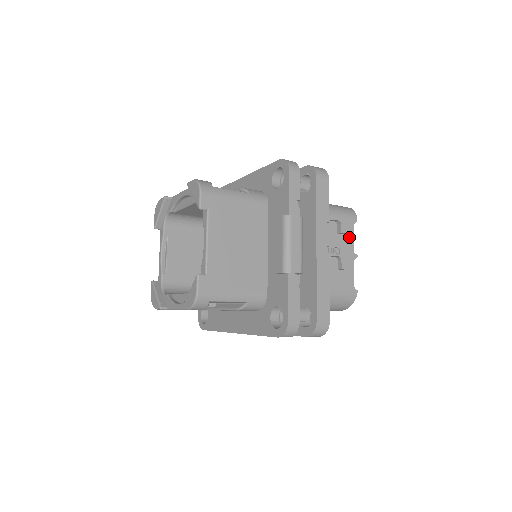
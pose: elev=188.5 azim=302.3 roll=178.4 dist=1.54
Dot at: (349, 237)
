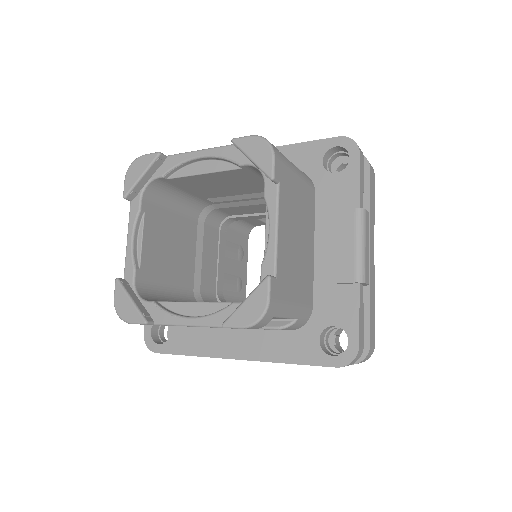
Dot at: occluded
